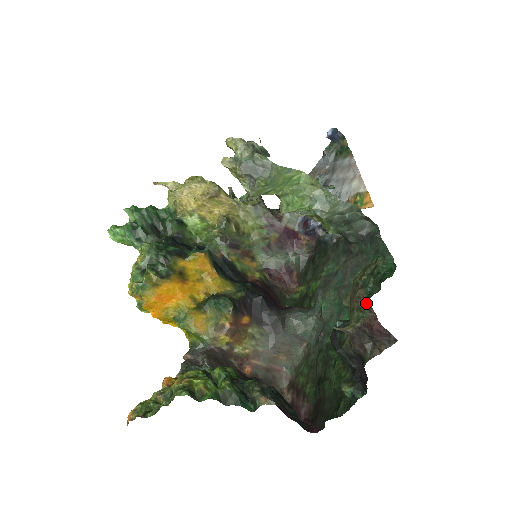
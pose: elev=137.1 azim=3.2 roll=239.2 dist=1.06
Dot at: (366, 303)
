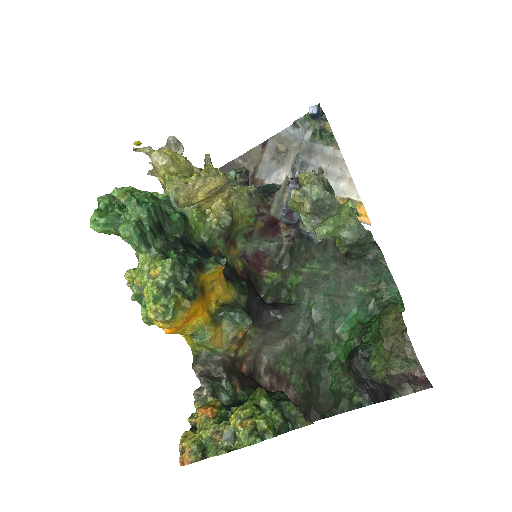
Dot at: (415, 358)
